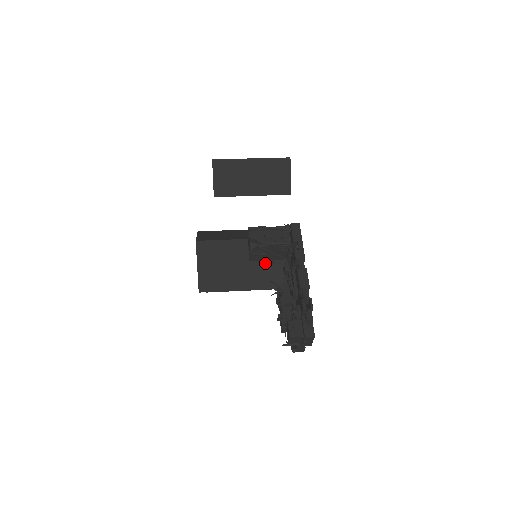
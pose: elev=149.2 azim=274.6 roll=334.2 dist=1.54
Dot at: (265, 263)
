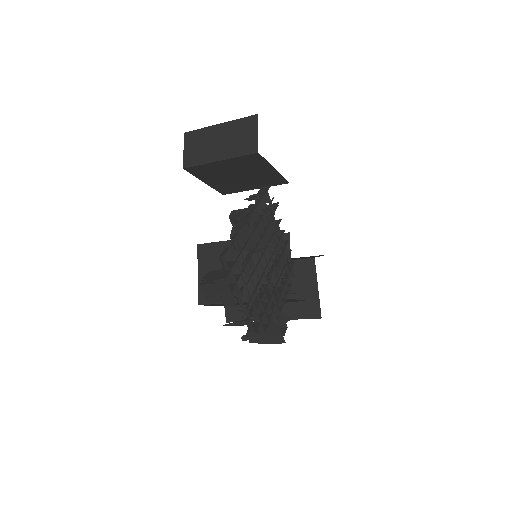
Dot at: occluded
